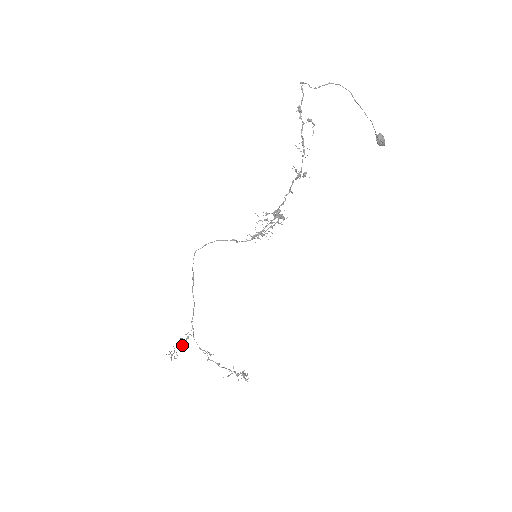
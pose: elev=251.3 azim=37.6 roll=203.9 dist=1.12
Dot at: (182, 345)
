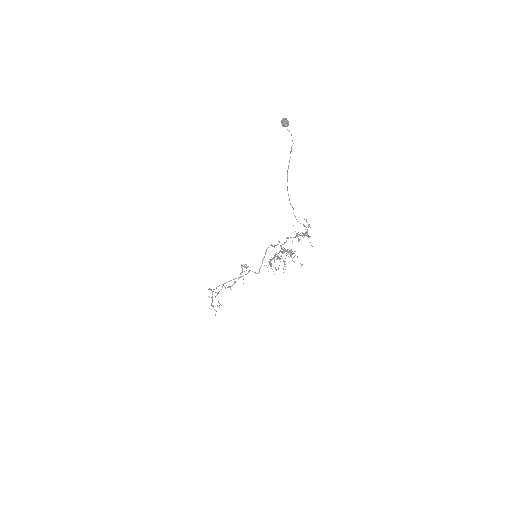
Dot at: (221, 305)
